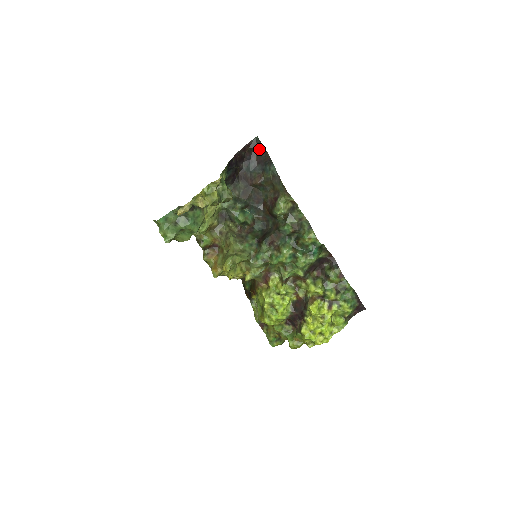
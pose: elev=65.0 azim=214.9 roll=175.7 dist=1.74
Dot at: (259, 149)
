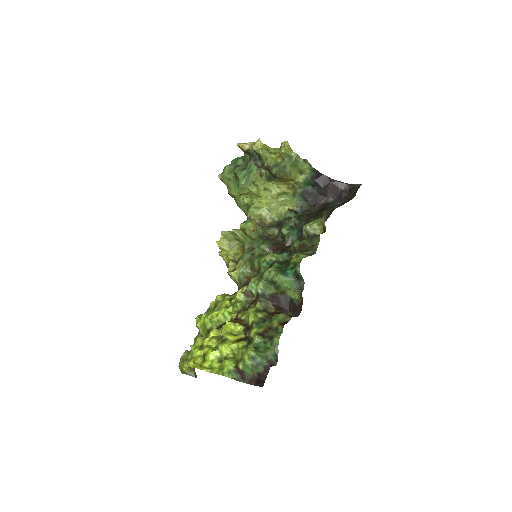
Dot at: (354, 193)
